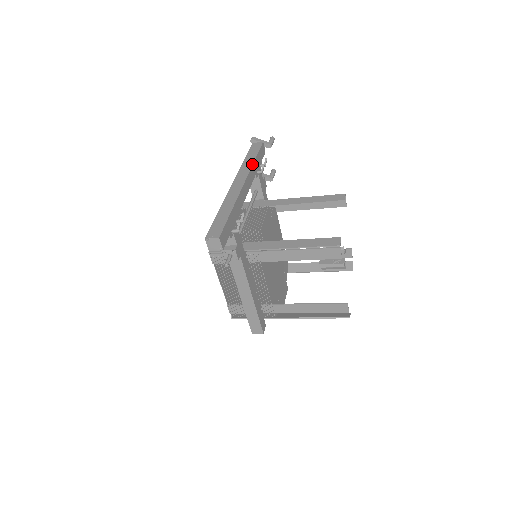
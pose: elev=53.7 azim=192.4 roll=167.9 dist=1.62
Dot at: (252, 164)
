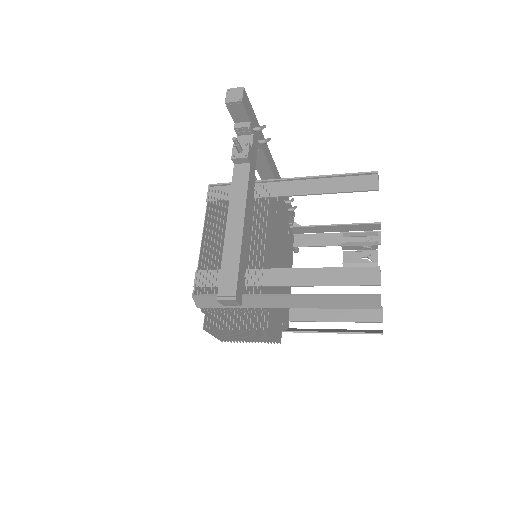
Dot at: occluded
